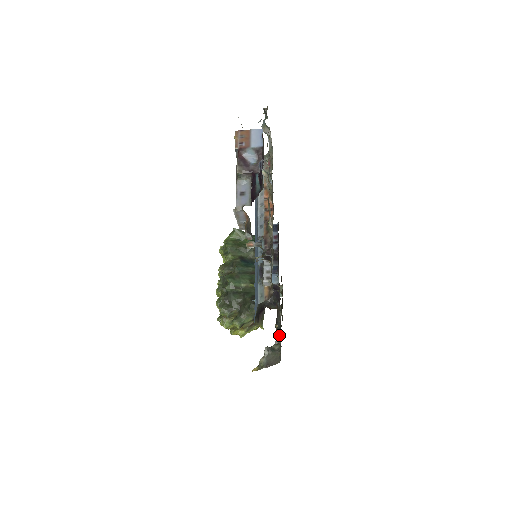
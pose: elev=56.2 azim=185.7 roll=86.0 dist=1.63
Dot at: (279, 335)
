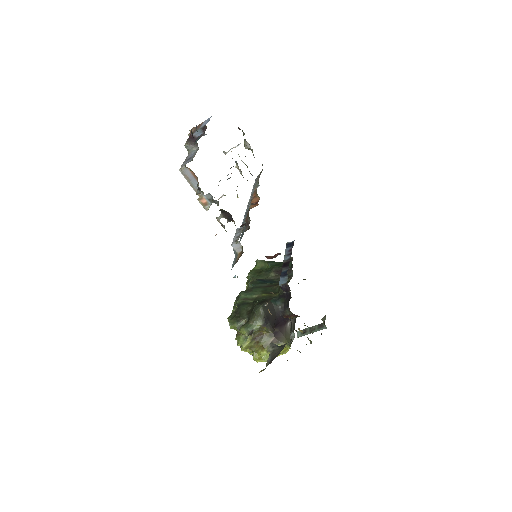
Dot at: (293, 336)
